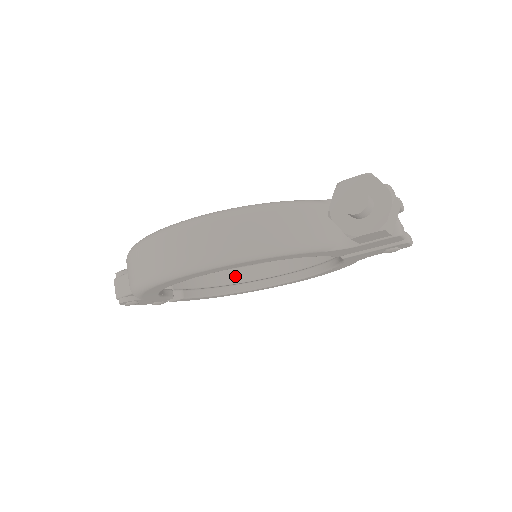
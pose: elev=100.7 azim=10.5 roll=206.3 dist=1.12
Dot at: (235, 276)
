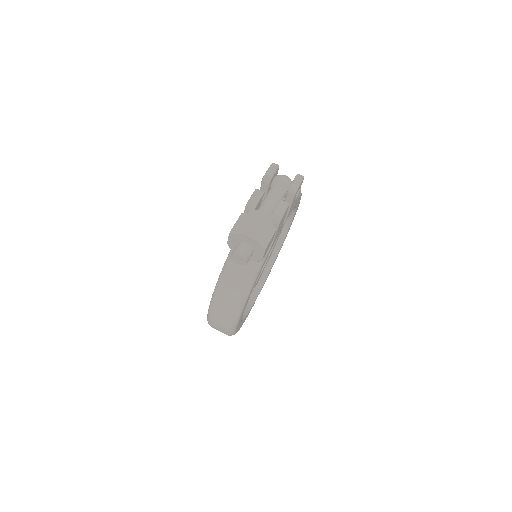
Dot at: occluded
